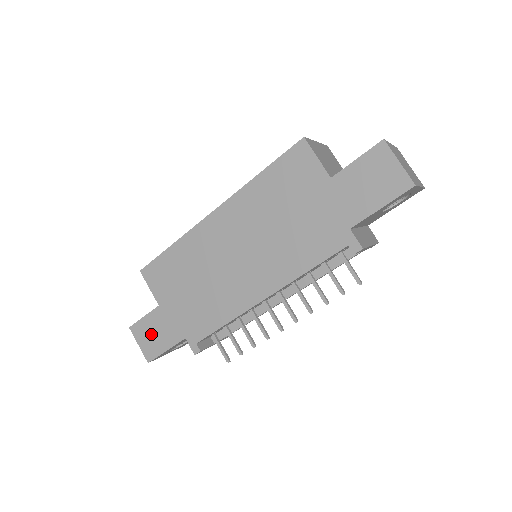
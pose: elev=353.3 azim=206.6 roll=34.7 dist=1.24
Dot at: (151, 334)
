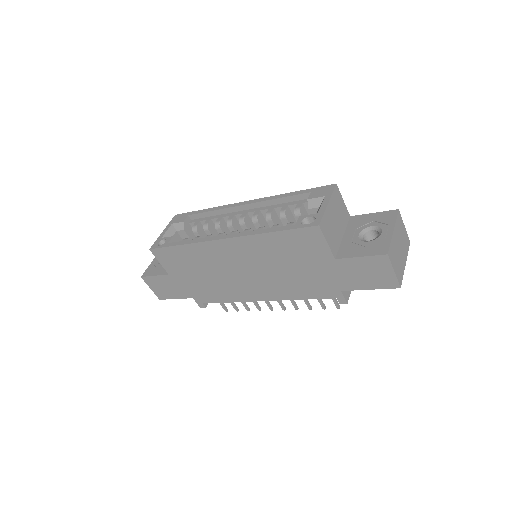
Dot at: (162, 287)
